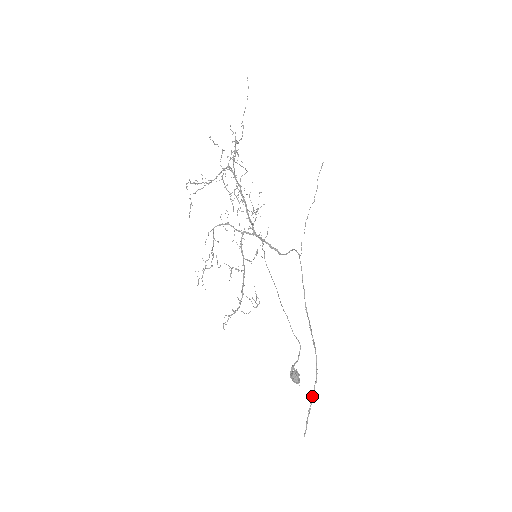
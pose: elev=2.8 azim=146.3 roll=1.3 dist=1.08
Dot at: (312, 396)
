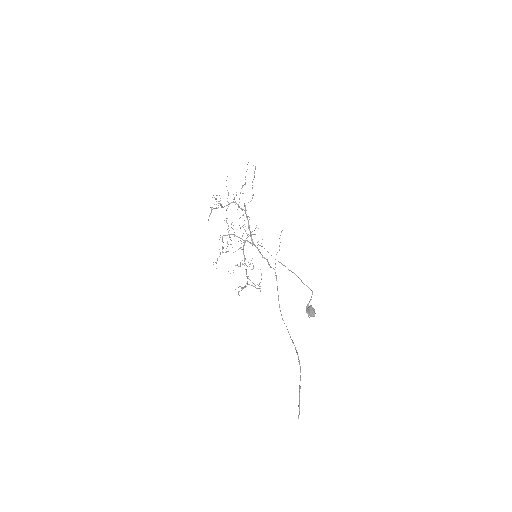
Dot at: occluded
